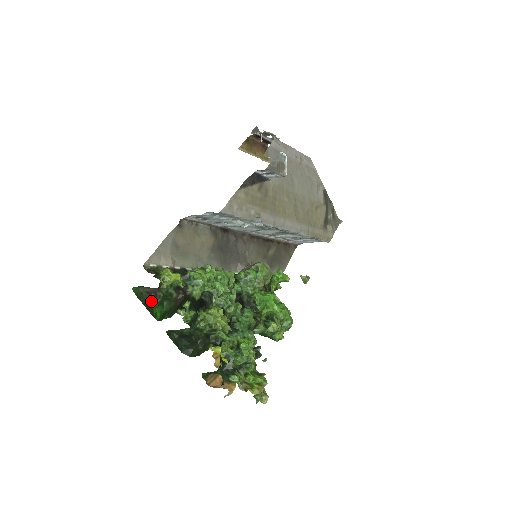
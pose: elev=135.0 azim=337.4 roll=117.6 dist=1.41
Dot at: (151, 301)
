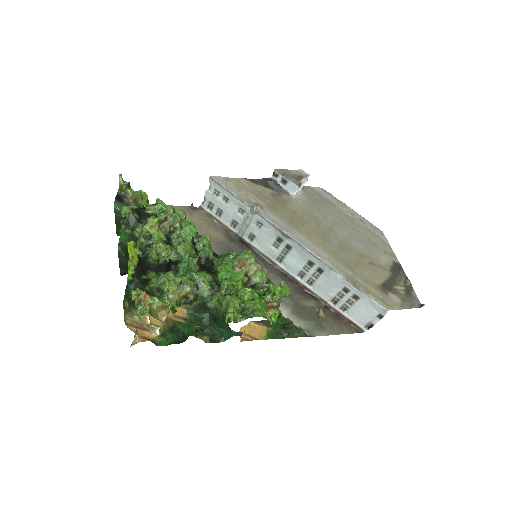
Dot at: occluded
